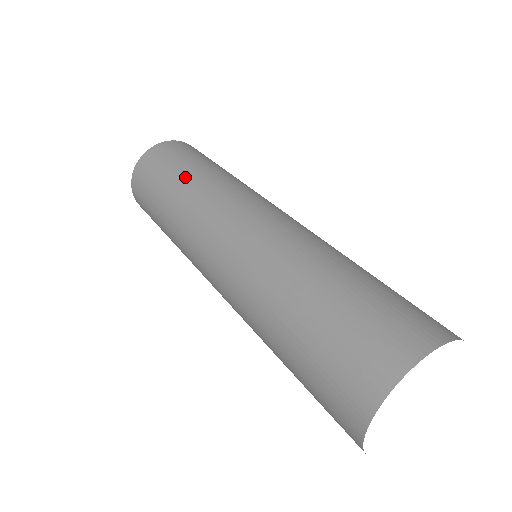
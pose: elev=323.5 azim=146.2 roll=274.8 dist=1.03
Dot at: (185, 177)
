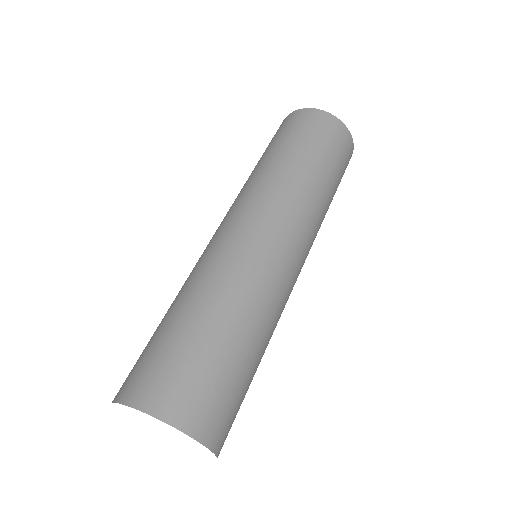
Dot at: occluded
